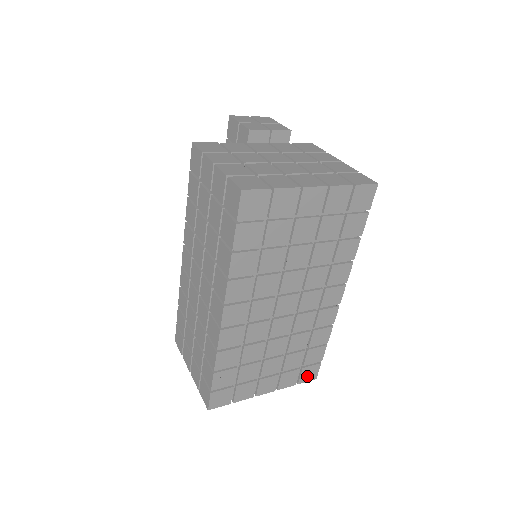
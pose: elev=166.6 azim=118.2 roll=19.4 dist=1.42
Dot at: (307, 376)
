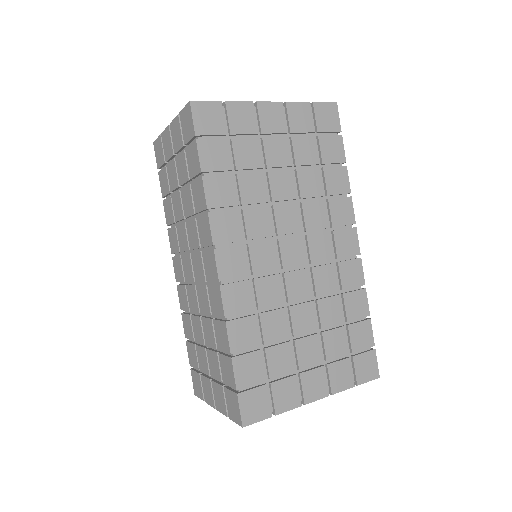
Dot at: (364, 372)
